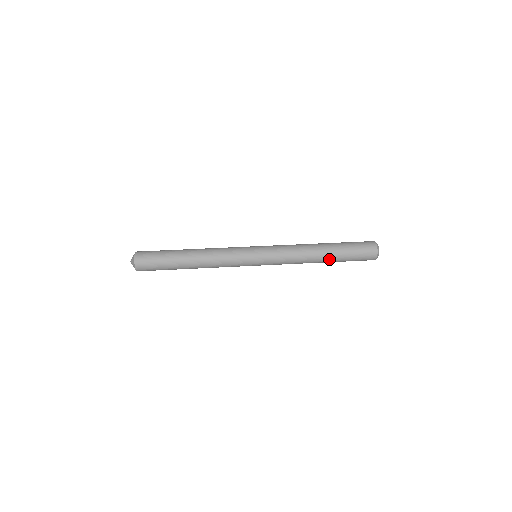
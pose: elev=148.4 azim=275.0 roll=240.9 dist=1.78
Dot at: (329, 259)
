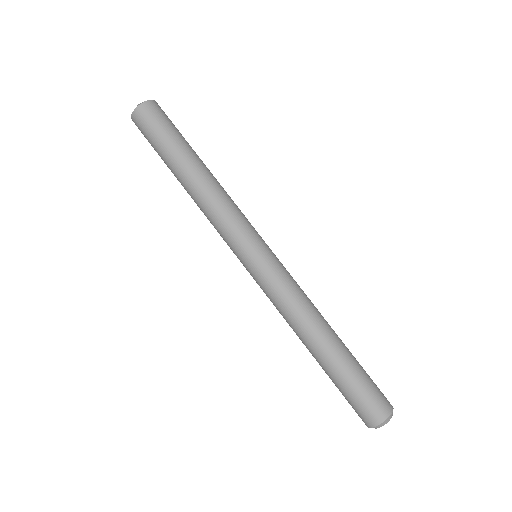
Dot at: (316, 359)
